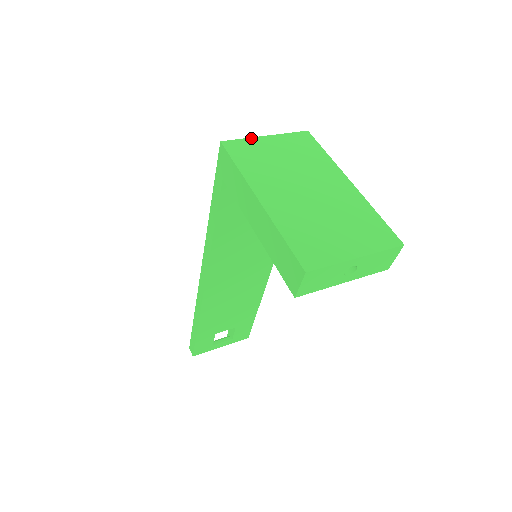
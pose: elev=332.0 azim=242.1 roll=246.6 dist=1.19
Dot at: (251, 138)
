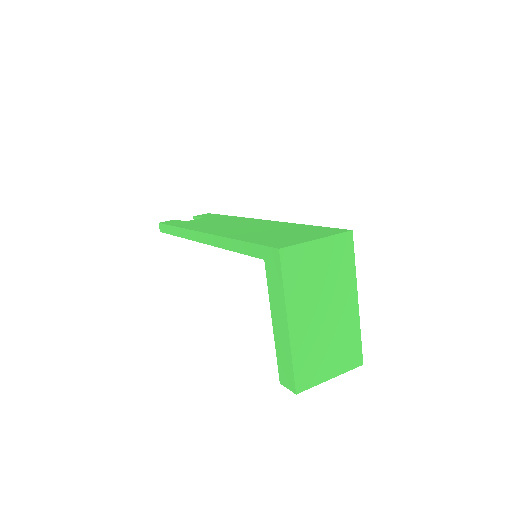
Dot at: (305, 243)
